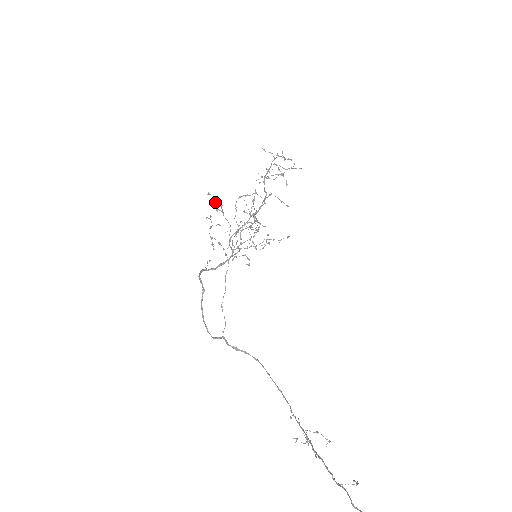
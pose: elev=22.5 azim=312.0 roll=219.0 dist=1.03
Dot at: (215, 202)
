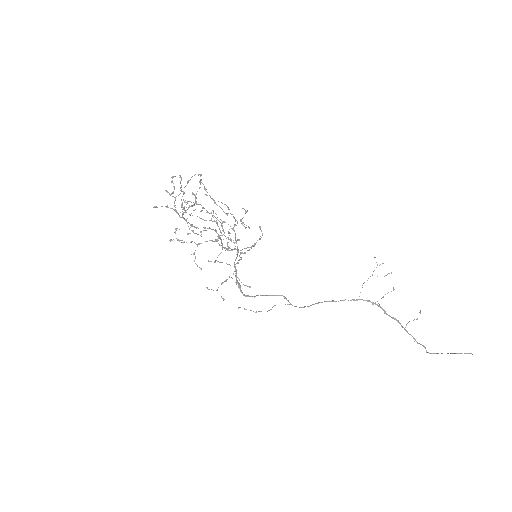
Dot at: occluded
